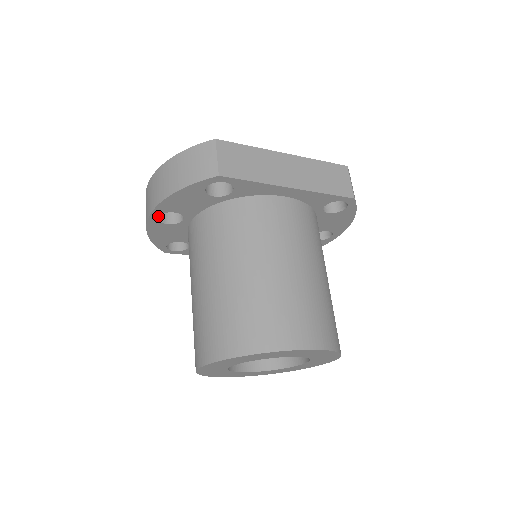
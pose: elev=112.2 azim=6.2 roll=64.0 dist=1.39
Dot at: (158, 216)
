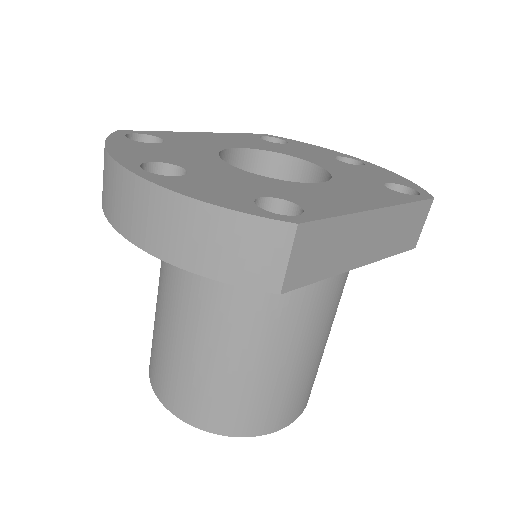
Dot at: occluded
